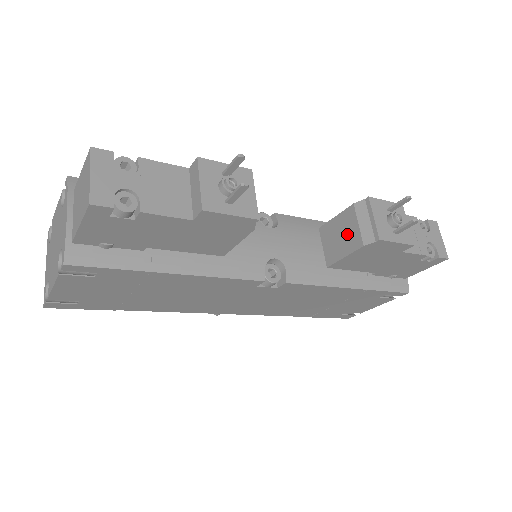
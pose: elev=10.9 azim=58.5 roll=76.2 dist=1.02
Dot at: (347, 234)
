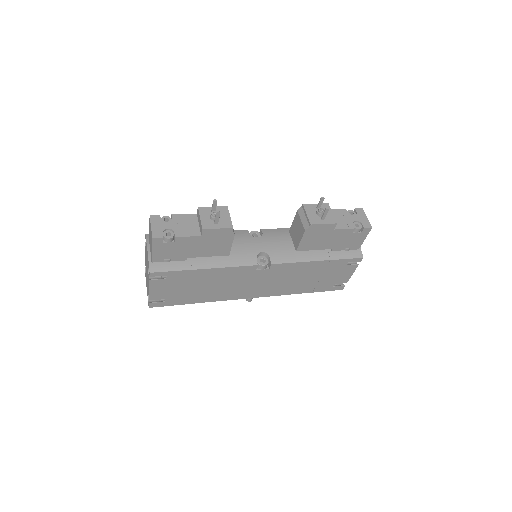
Dot at: (298, 228)
